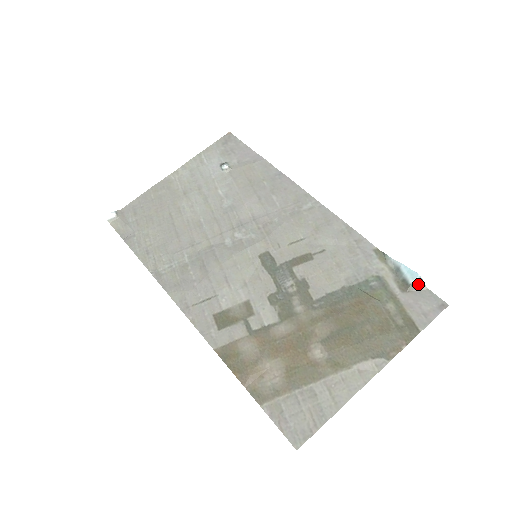
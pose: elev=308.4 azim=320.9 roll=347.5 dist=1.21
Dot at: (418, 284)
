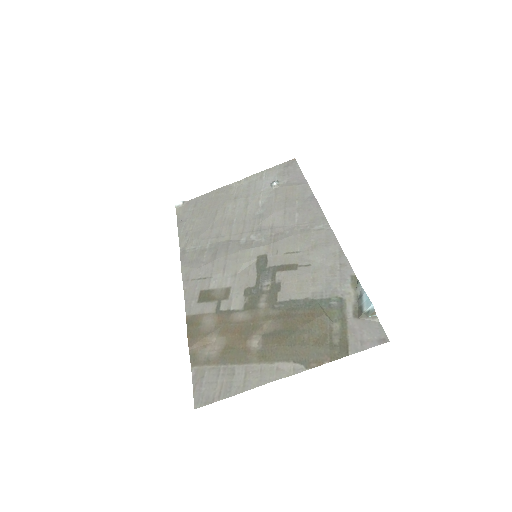
Dot at: (370, 314)
